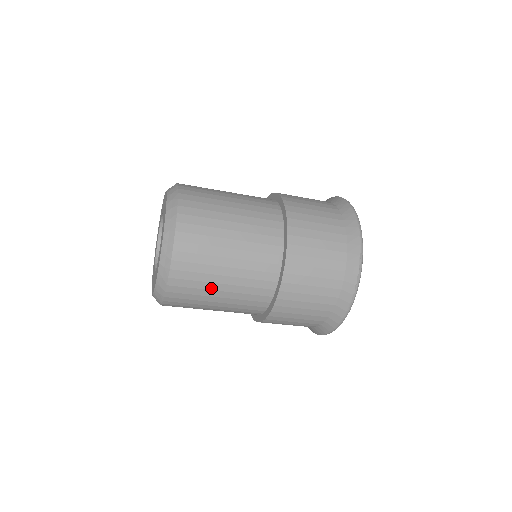
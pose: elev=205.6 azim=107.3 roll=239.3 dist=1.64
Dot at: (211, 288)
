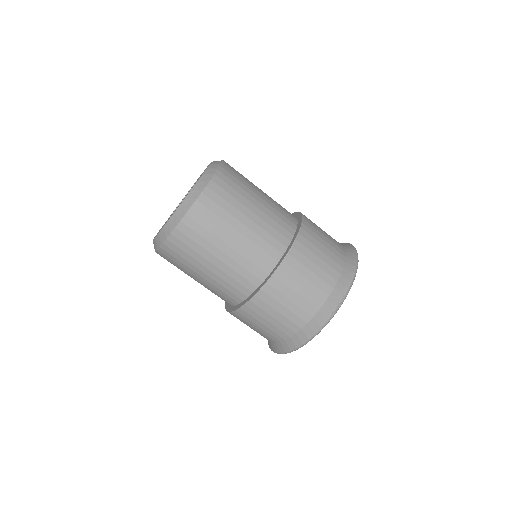
Dot at: (205, 256)
